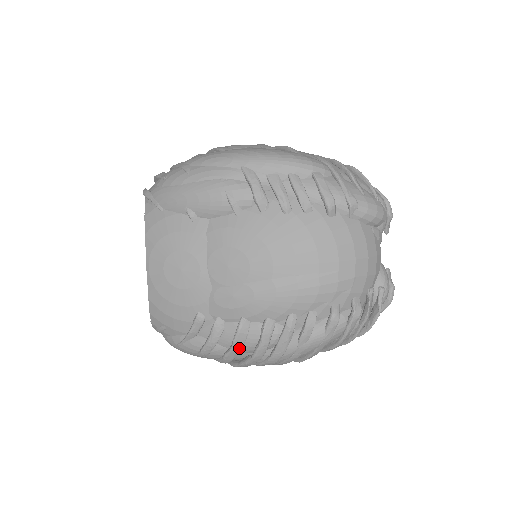
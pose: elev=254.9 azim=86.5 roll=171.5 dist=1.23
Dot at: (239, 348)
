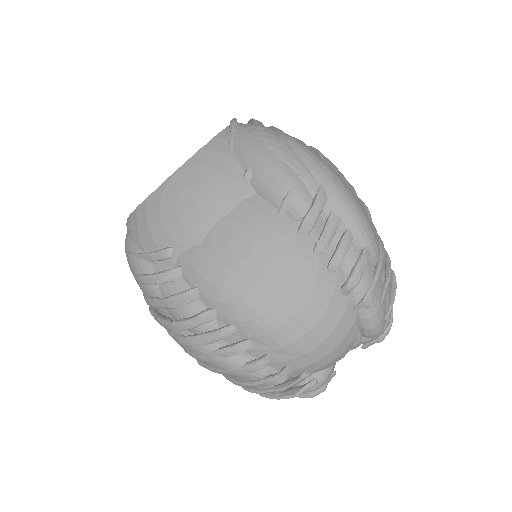
Dot at: (170, 306)
